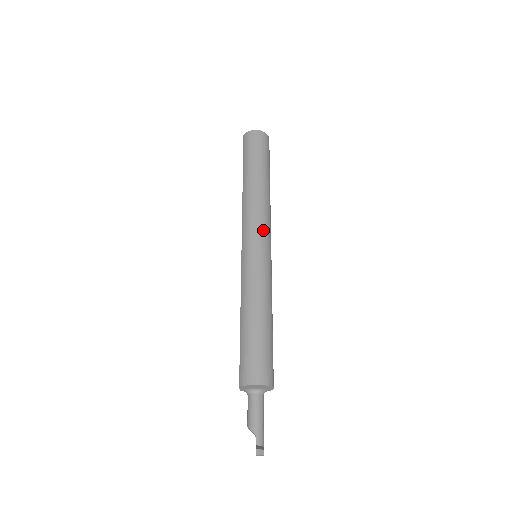
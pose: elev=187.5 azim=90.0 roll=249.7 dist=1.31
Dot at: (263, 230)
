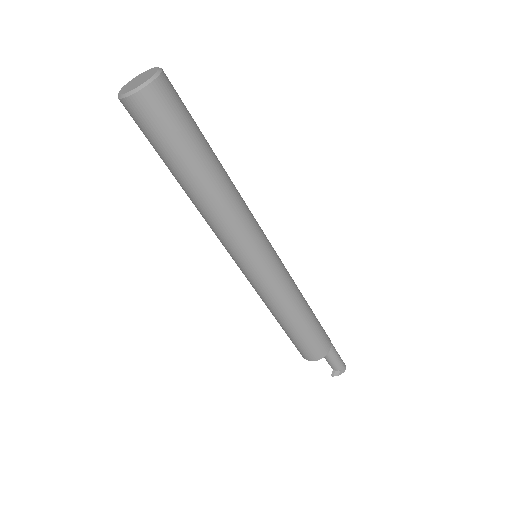
Dot at: (236, 252)
